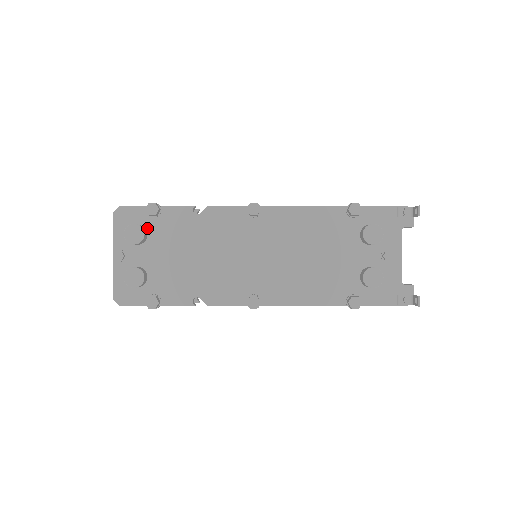
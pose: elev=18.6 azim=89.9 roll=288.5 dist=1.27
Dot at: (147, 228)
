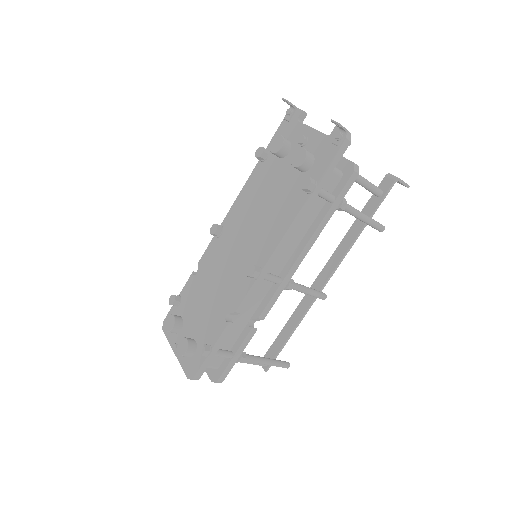
Dot at: (180, 315)
